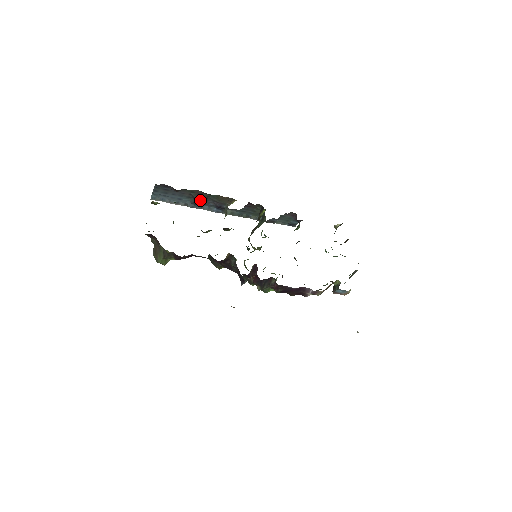
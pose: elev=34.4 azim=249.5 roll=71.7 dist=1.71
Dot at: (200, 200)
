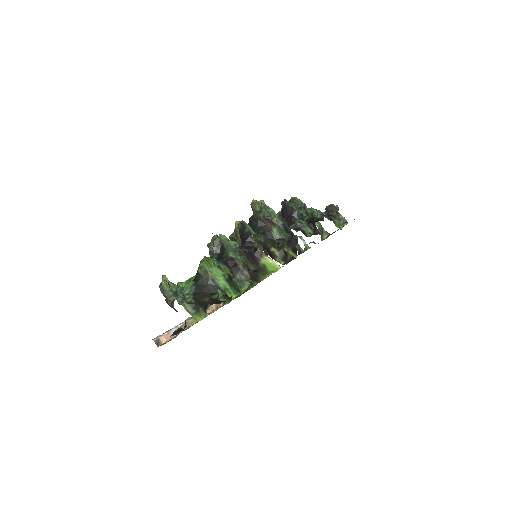
Dot at: occluded
